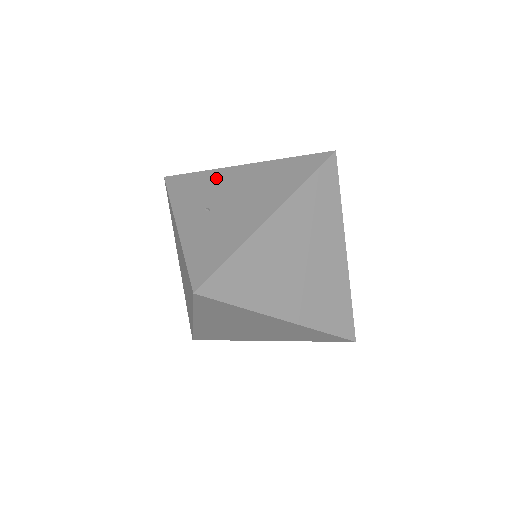
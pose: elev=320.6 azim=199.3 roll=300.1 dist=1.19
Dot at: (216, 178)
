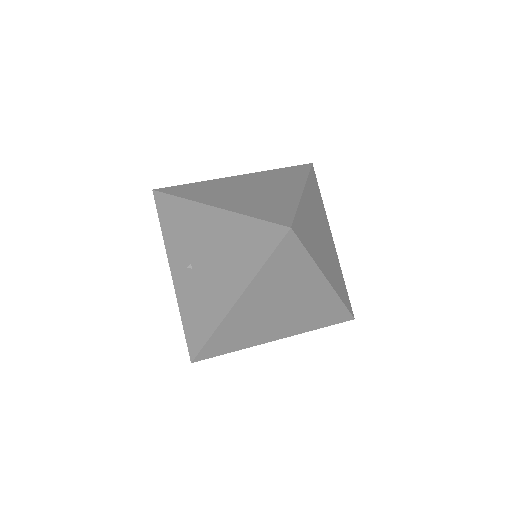
Dot at: (192, 218)
